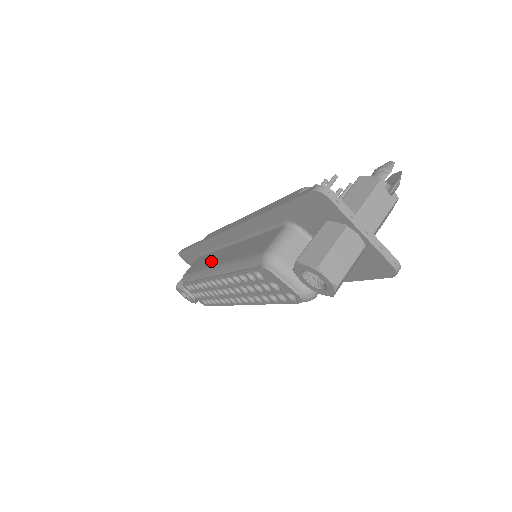
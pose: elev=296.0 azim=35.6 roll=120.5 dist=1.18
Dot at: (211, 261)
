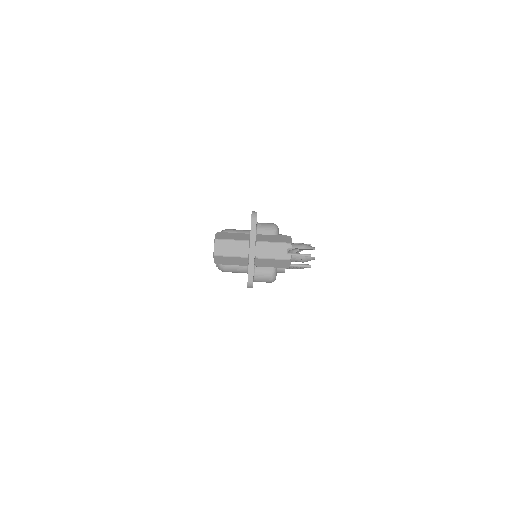
Dot at: occluded
